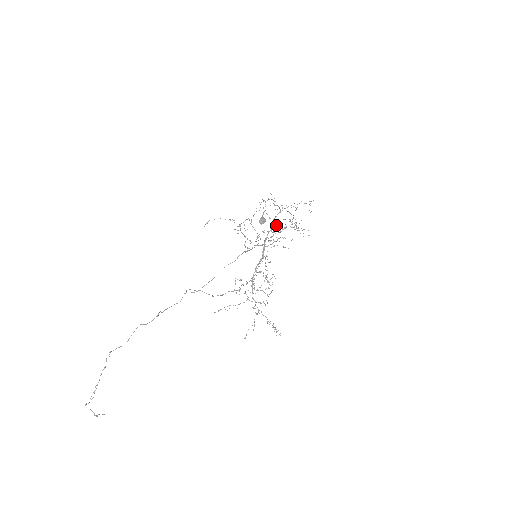
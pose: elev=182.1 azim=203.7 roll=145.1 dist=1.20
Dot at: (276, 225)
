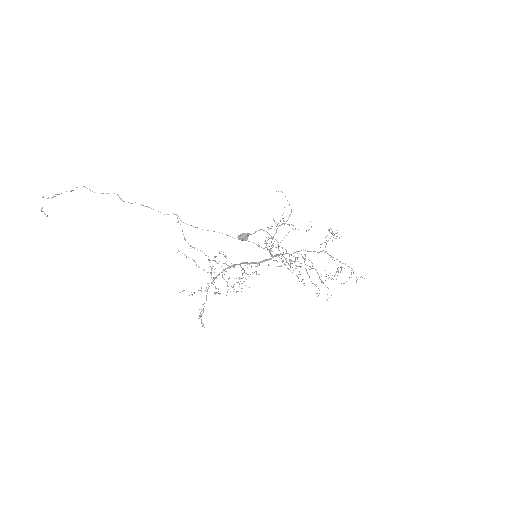
Dot at: occluded
